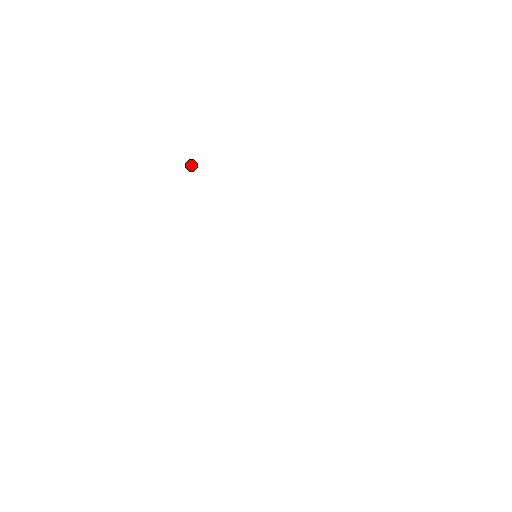
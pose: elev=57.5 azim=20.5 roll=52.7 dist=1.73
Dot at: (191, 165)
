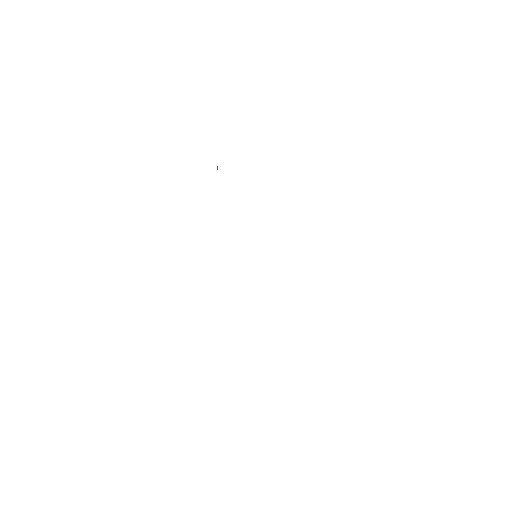
Dot at: occluded
